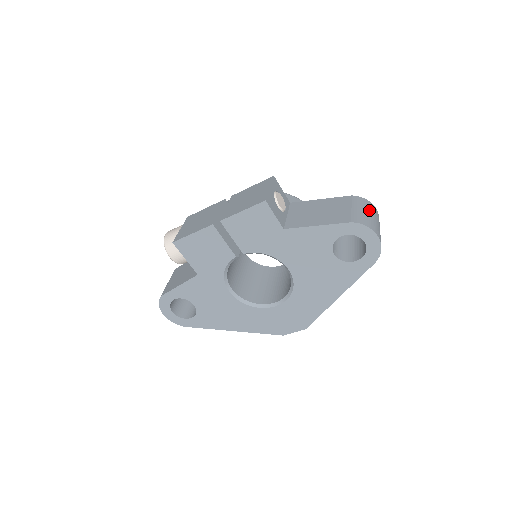
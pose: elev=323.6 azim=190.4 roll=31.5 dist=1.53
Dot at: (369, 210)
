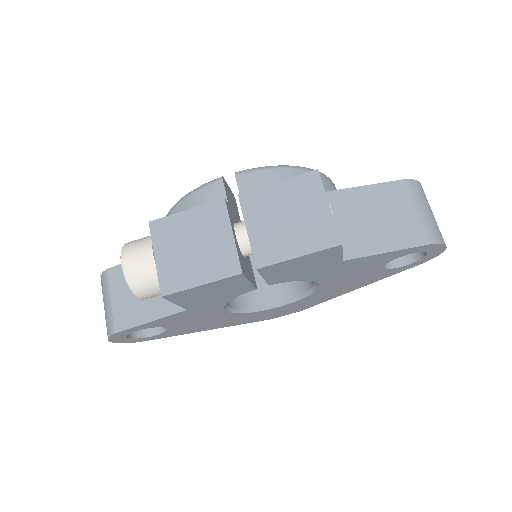
Dot at: (428, 204)
